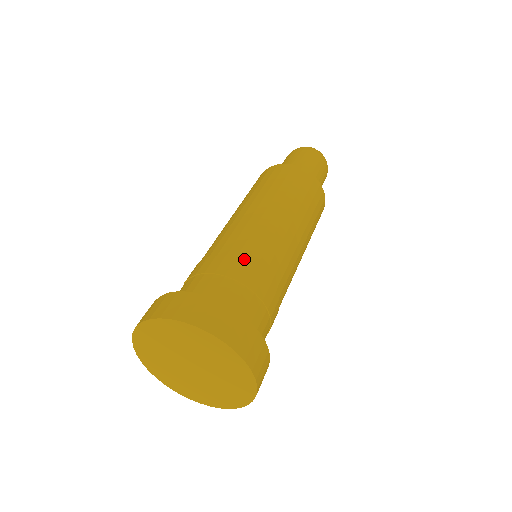
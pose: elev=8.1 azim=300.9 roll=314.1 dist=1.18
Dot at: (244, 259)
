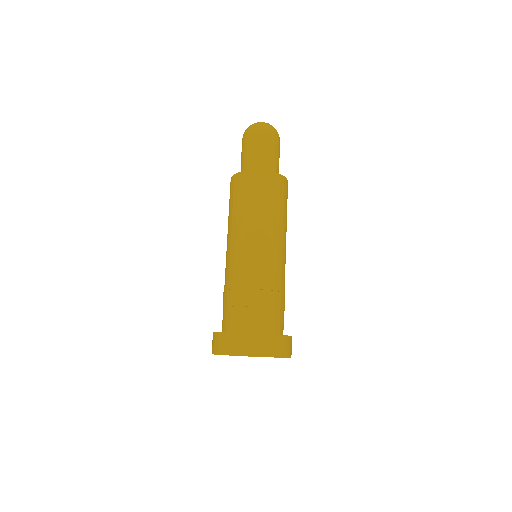
Dot at: (256, 287)
